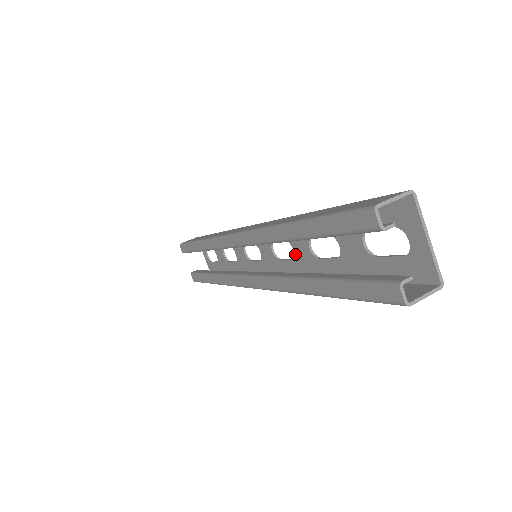
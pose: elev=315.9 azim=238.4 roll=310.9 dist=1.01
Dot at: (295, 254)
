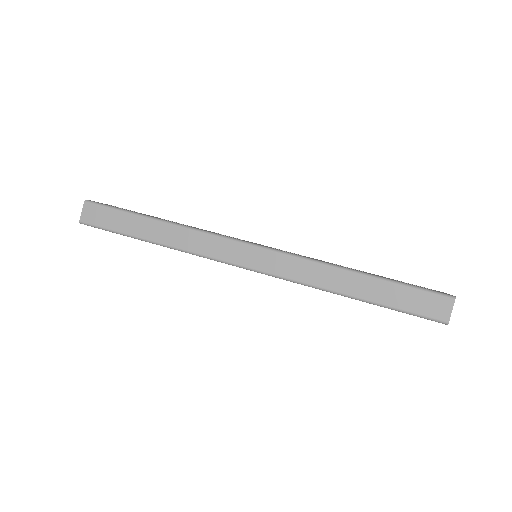
Dot at: occluded
